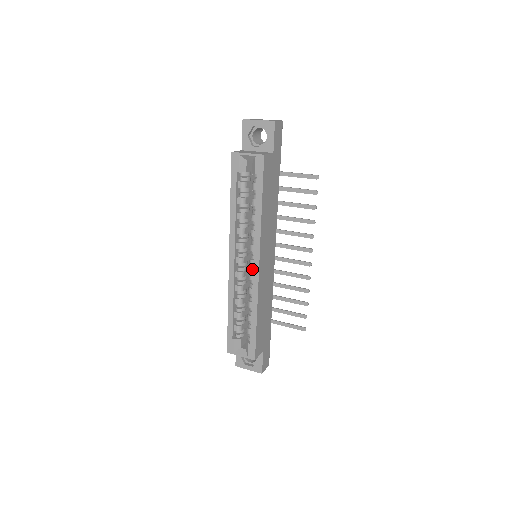
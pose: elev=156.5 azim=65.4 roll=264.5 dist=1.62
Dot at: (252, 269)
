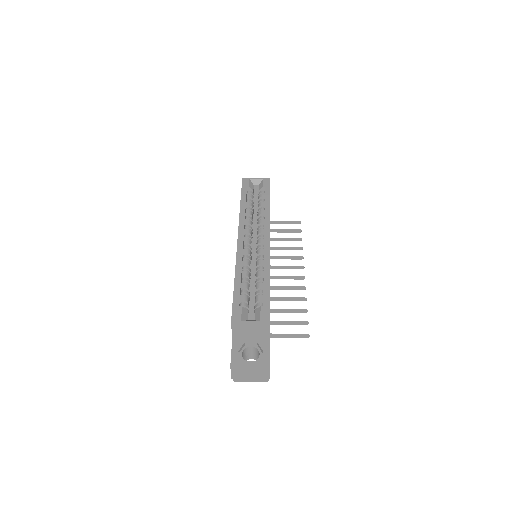
Dot at: occluded
